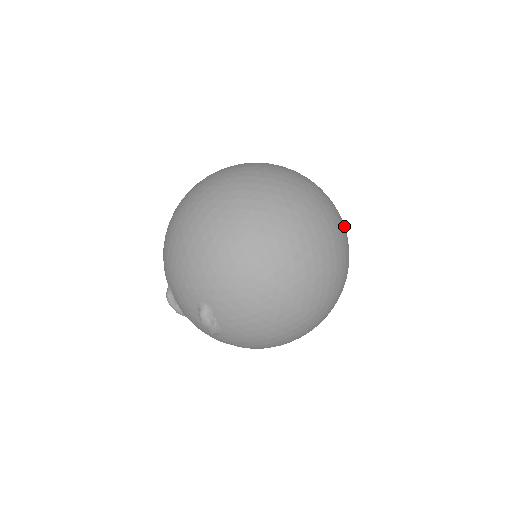
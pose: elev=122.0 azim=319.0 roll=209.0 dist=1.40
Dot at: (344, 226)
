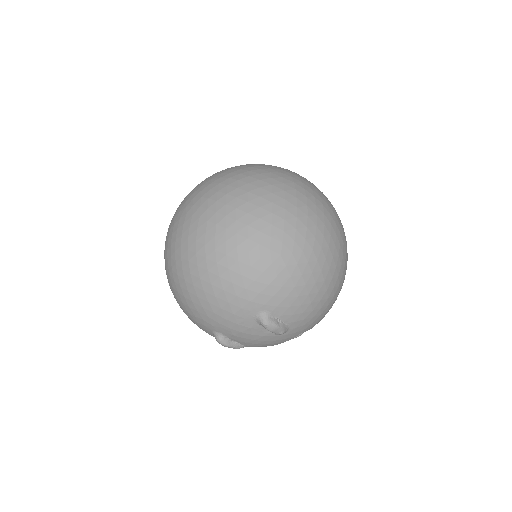
Dot at: occluded
